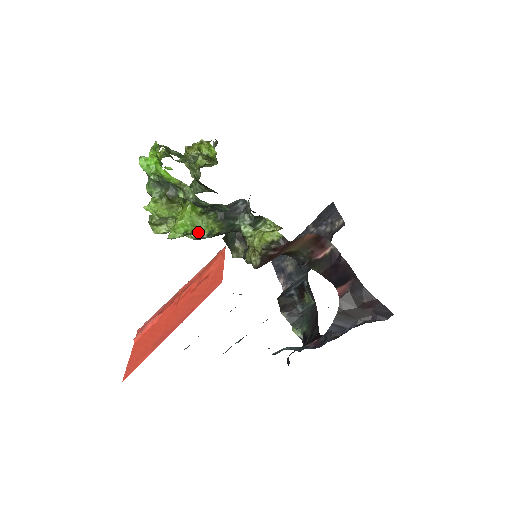
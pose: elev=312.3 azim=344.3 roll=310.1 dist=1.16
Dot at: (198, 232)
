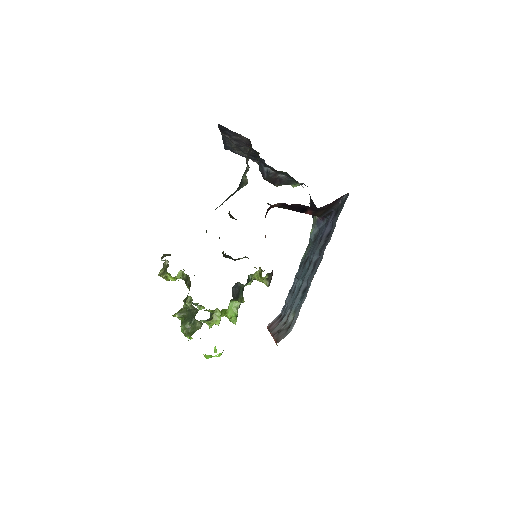
Dot at: (237, 308)
